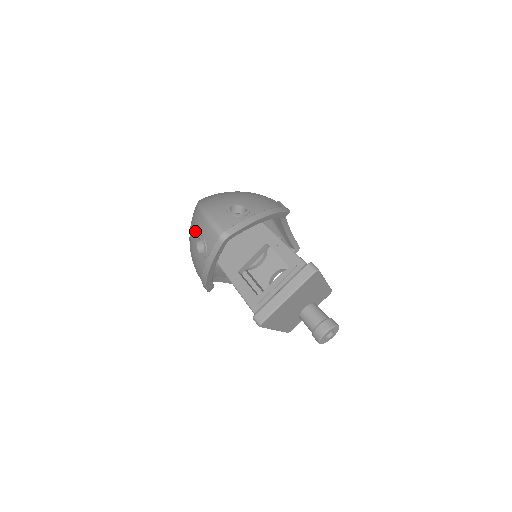
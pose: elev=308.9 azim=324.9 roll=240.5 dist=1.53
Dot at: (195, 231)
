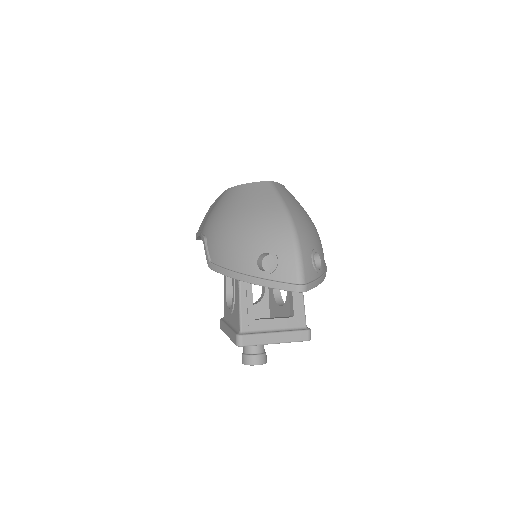
Dot at: (270, 240)
